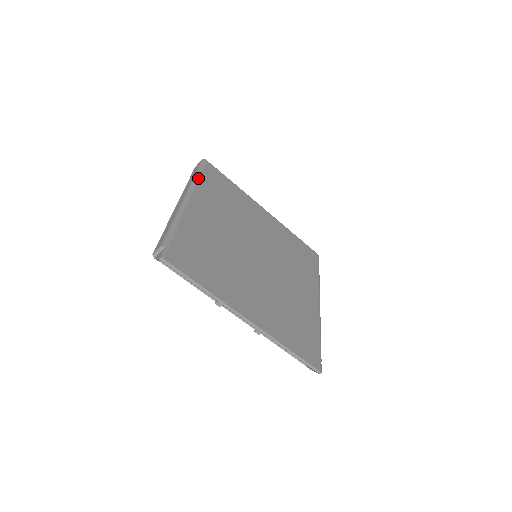
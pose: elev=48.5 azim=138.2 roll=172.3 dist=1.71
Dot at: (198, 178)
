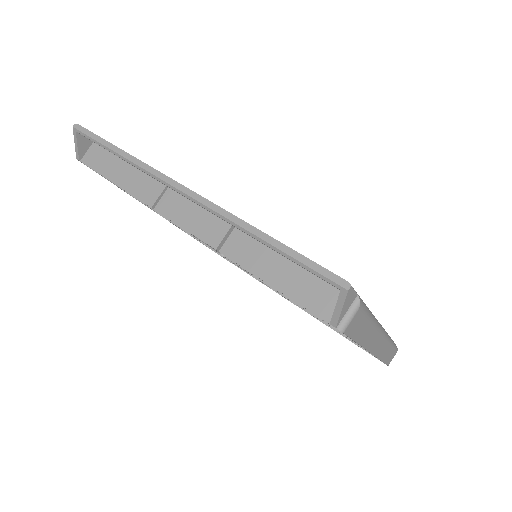
Dot at: occluded
